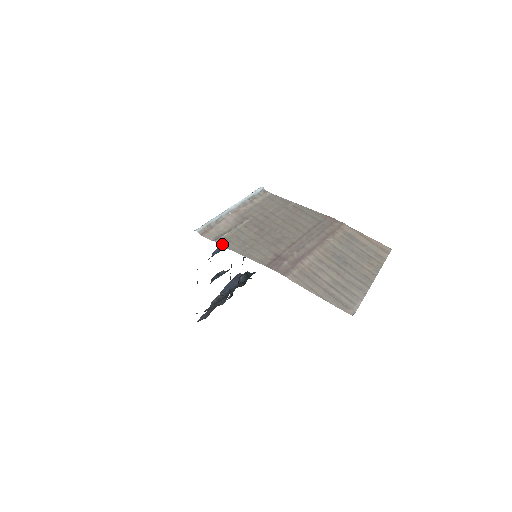
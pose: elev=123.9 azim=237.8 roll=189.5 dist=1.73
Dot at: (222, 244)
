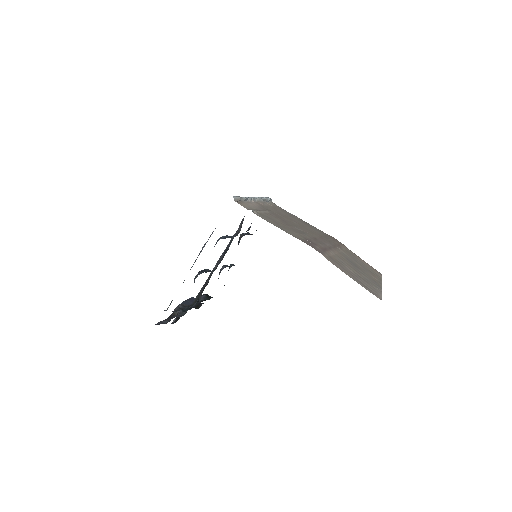
Dot at: (258, 215)
